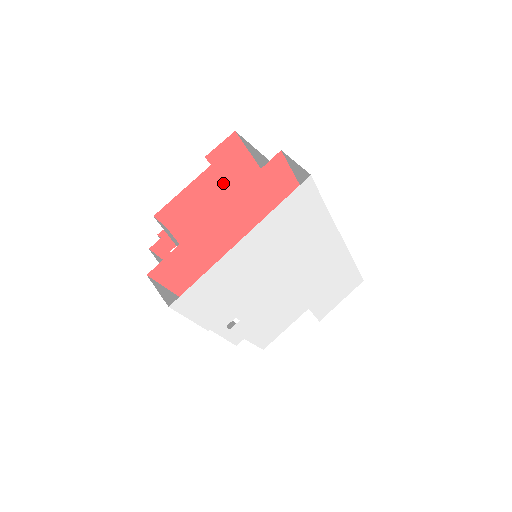
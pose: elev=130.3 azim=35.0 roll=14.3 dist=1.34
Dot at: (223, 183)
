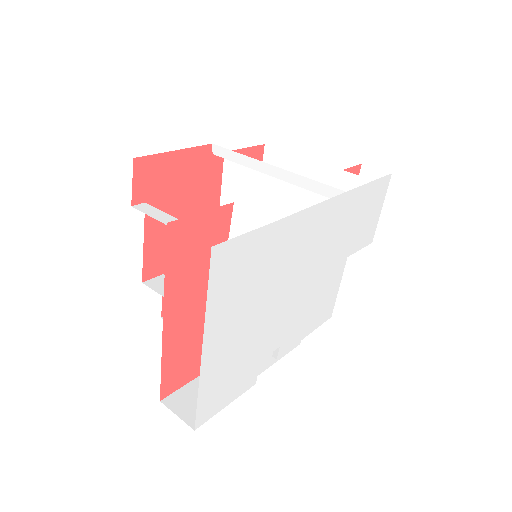
Dot at: (174, 197)
